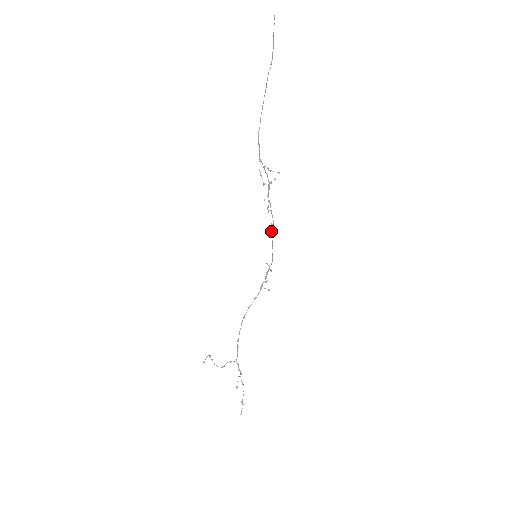
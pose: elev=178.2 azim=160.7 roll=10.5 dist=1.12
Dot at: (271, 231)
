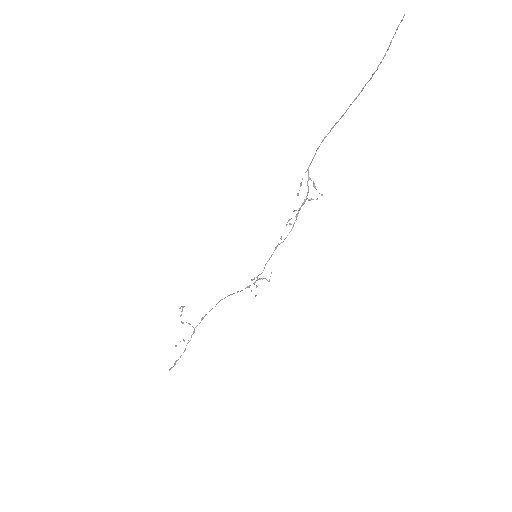
Dot at: (278, 244)
